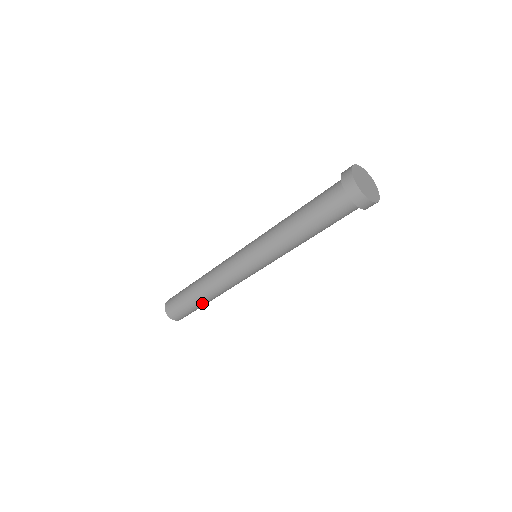
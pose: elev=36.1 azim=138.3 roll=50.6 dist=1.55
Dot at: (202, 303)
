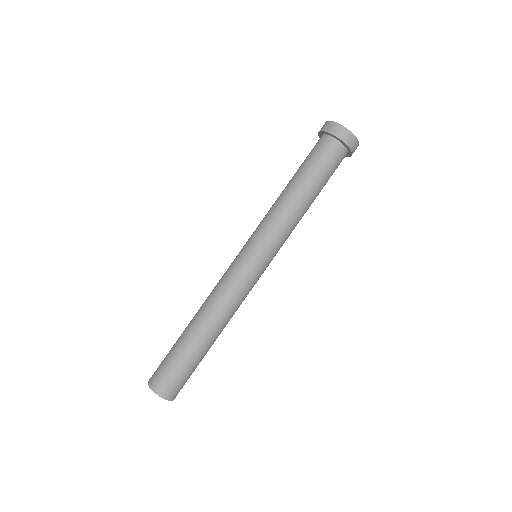
Dot at: (202, 348)
